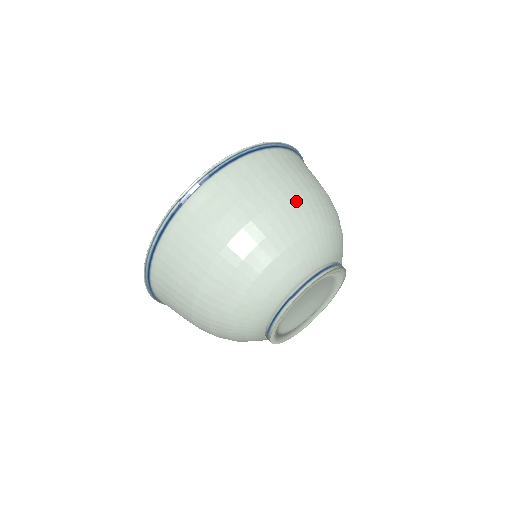
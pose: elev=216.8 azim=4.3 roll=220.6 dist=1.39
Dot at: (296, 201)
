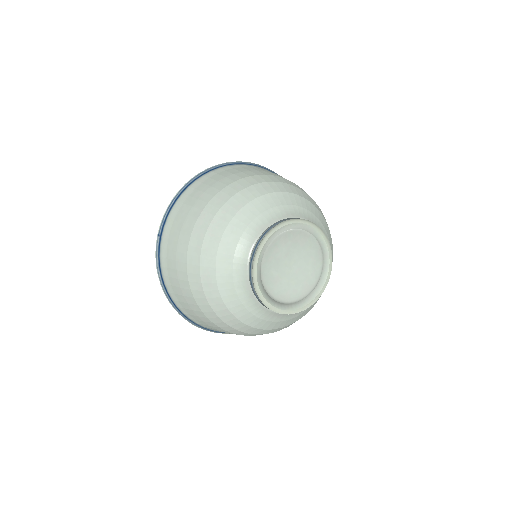
Dot at: (230, 189)
